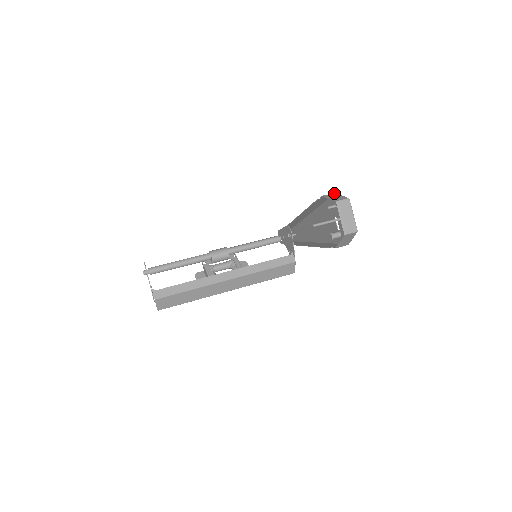
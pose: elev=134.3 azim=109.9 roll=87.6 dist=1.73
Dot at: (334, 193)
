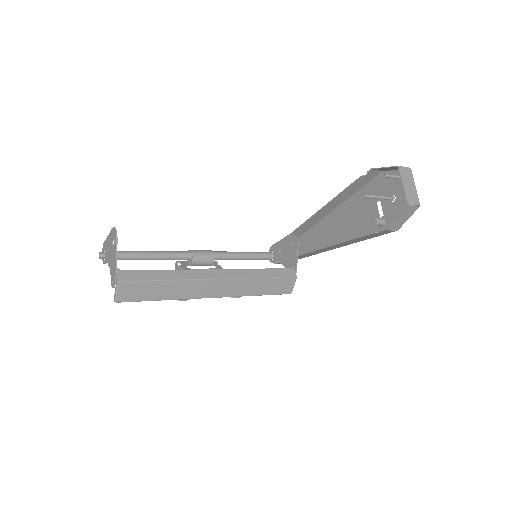
Dot at: occluded
